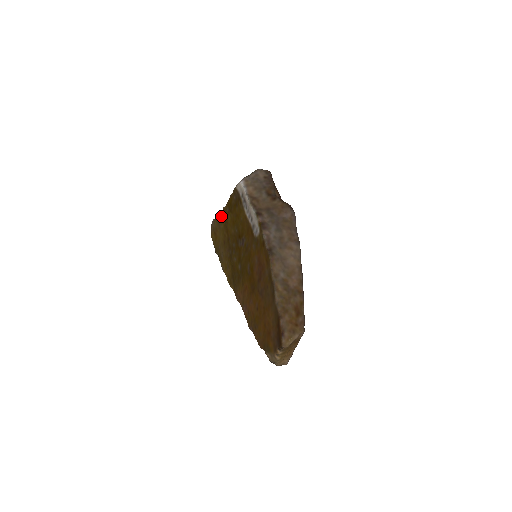
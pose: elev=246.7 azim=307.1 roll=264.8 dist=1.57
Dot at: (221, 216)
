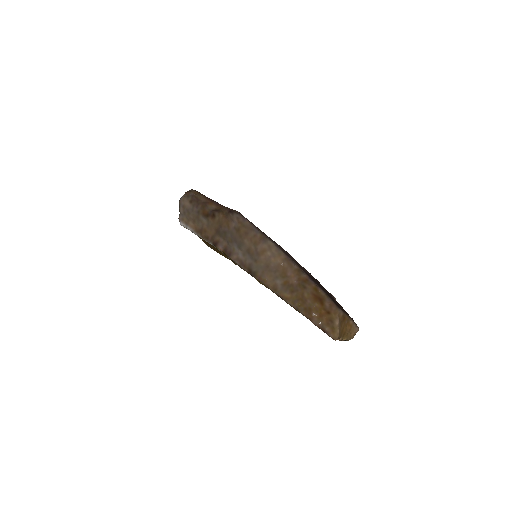
Dot at: (205, 242)
